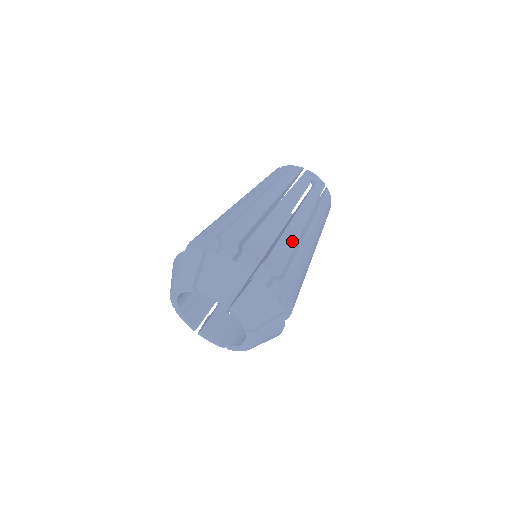
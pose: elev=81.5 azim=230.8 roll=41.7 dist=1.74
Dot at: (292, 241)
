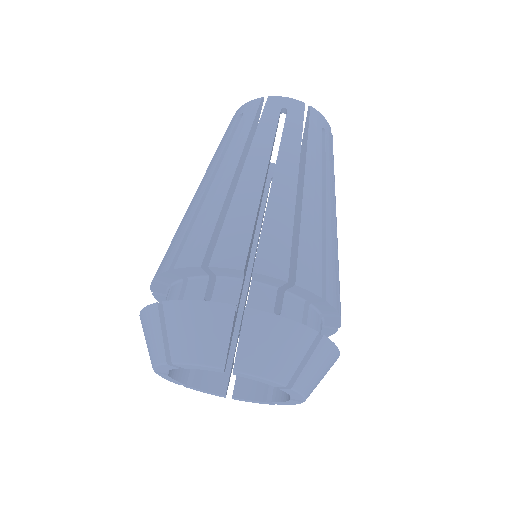
Dot at: (285, 216)
